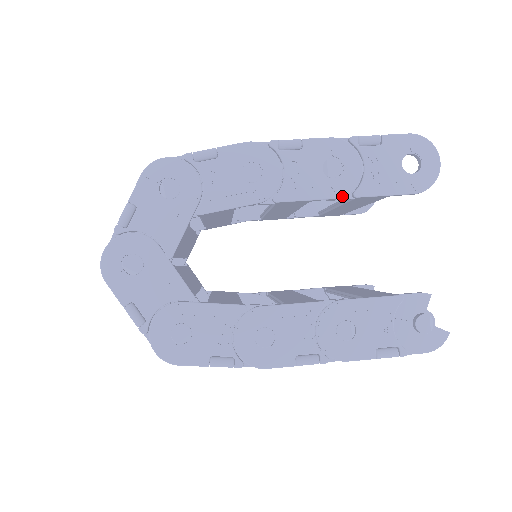
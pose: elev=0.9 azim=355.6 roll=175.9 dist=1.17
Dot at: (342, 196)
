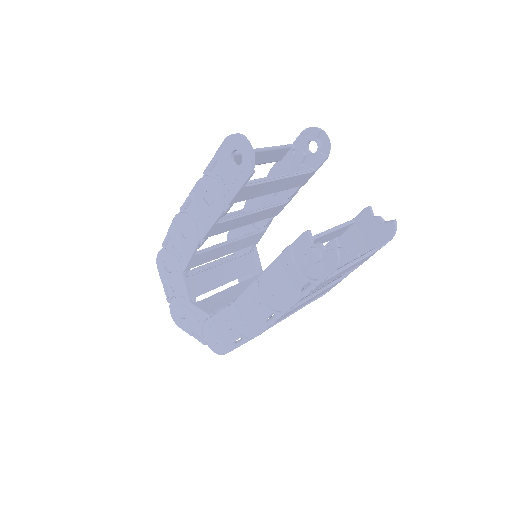
Dot at: (222, 211)
